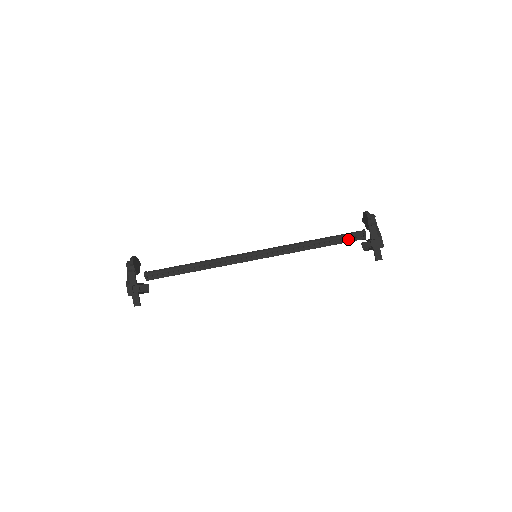
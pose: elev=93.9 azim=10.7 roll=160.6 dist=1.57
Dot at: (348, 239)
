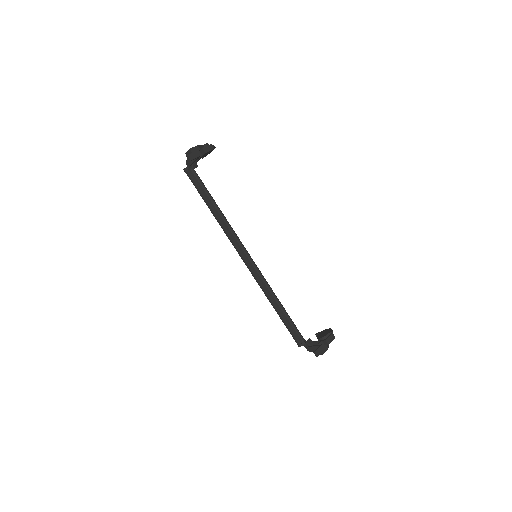
Dot at: (293, 332)
